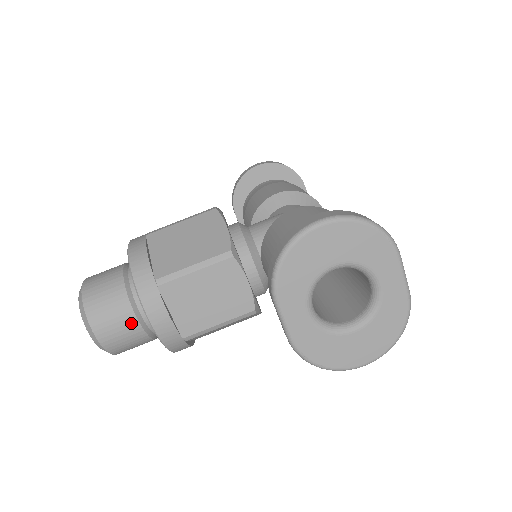
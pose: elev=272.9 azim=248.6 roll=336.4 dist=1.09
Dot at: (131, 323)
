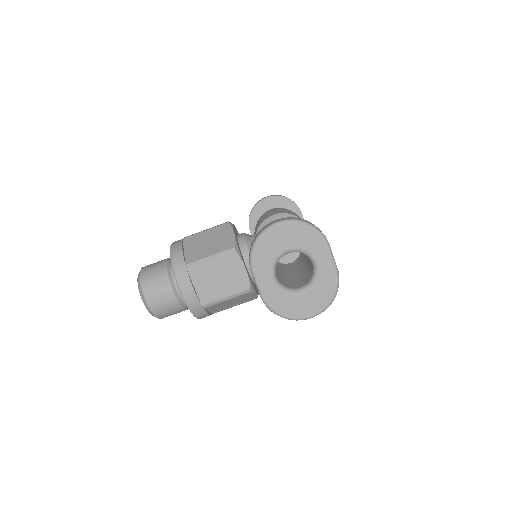
Dot at: (169, 294)
